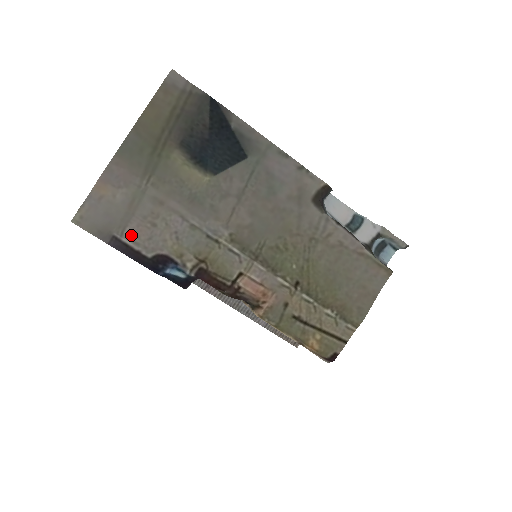
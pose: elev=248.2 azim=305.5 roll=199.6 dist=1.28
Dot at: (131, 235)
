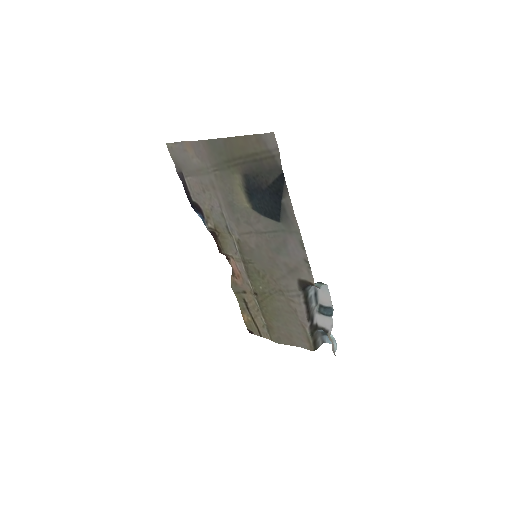
Dot at: (190, 182)
